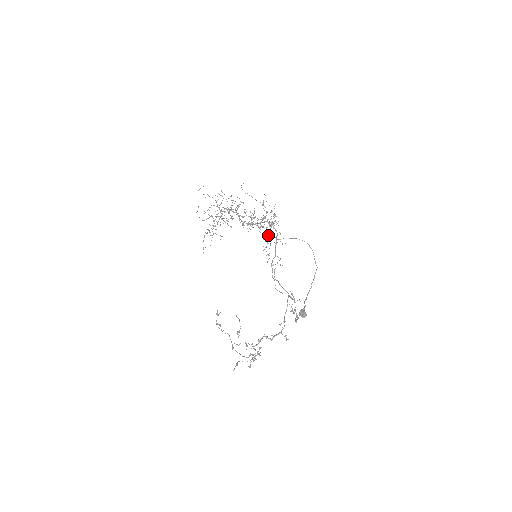
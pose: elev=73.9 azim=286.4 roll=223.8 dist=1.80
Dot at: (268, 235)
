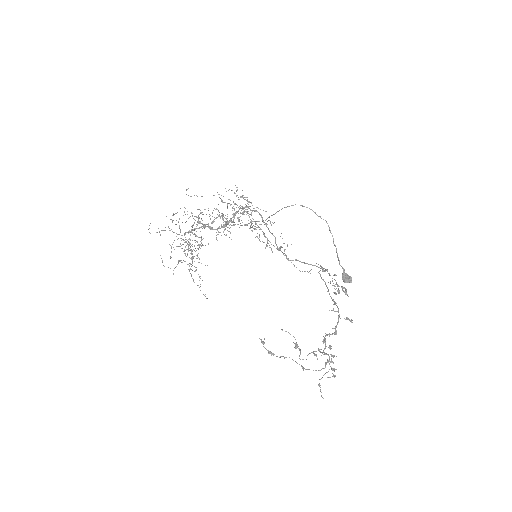
Dot at: (252, 227)
